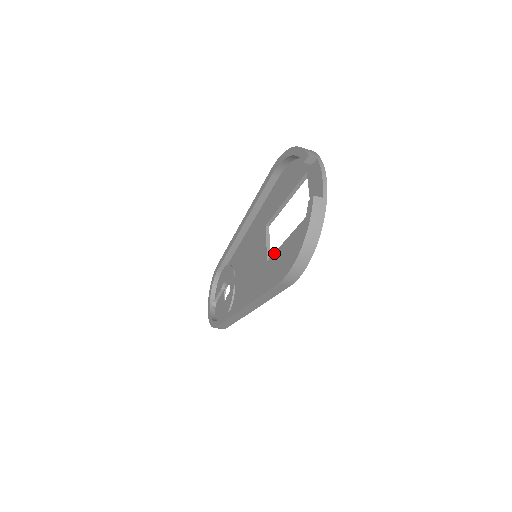
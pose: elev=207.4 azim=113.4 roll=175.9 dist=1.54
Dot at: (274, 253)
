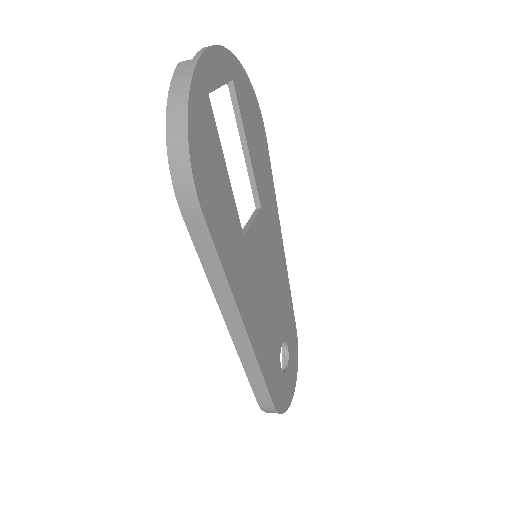
Dot at: occluded
